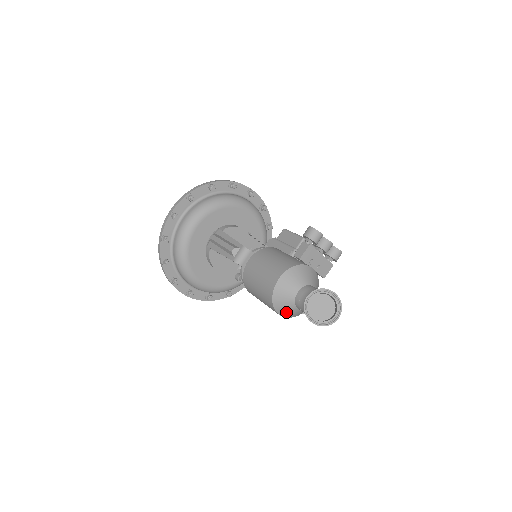
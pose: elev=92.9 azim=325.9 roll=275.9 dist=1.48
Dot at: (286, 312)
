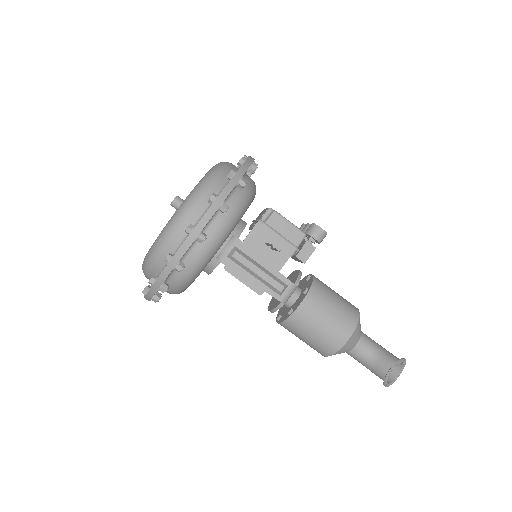
Dot at: occluded
